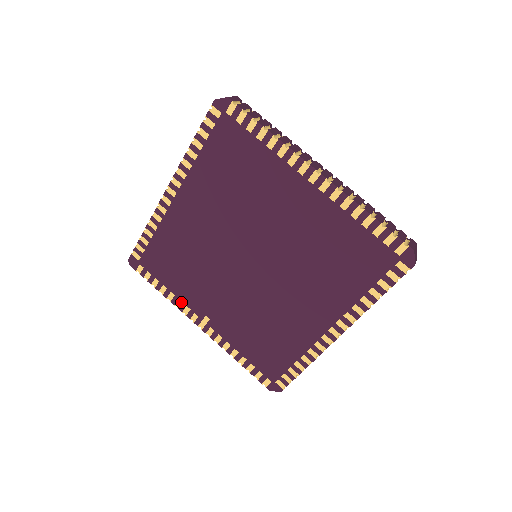
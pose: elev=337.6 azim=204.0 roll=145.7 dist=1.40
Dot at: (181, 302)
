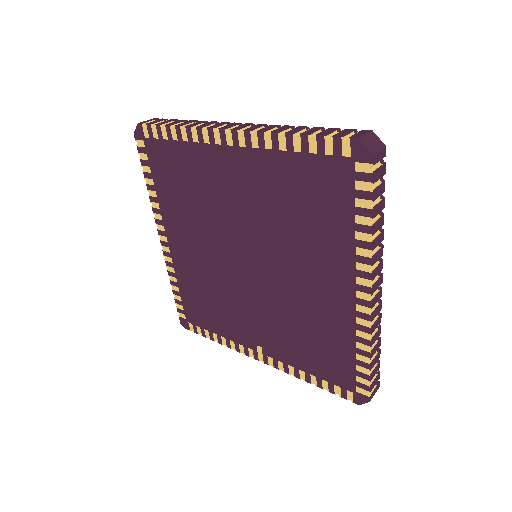
Dot at: (233, 342)
